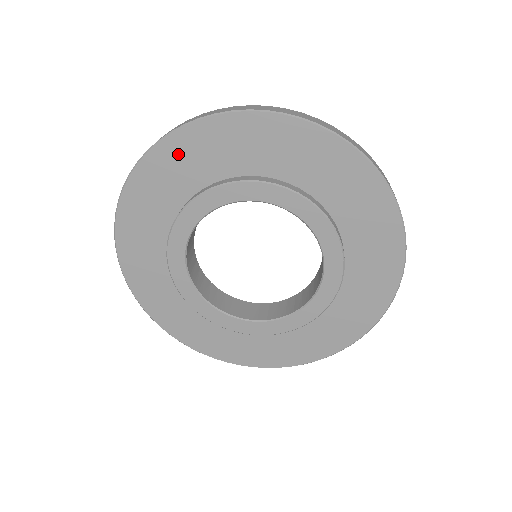
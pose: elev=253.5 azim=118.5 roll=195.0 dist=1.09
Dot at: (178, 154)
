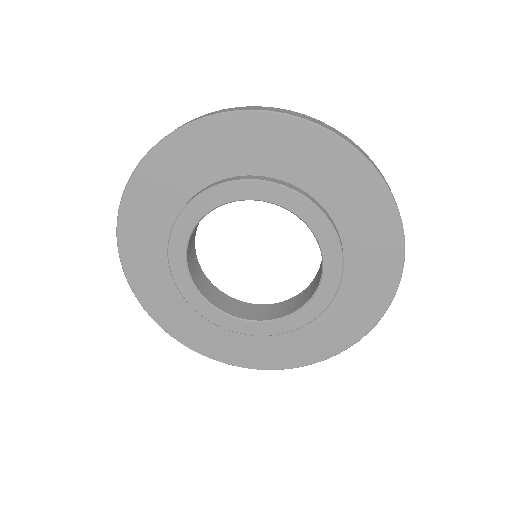
Dot at: (193, 146)
